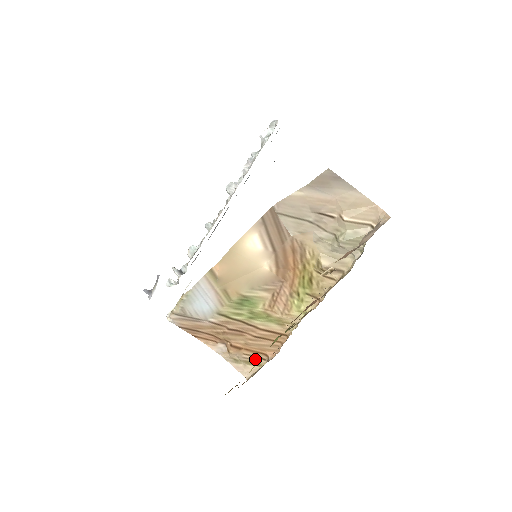
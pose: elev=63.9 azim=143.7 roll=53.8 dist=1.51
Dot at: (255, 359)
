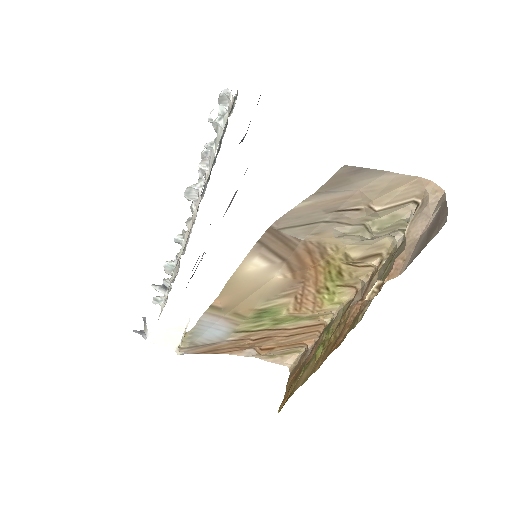
Dot at: (292, 349)
